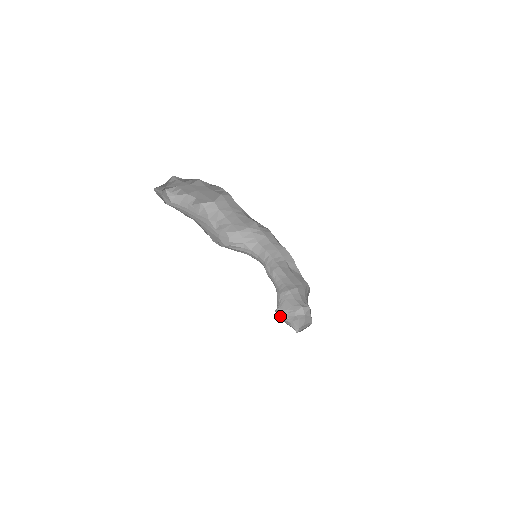
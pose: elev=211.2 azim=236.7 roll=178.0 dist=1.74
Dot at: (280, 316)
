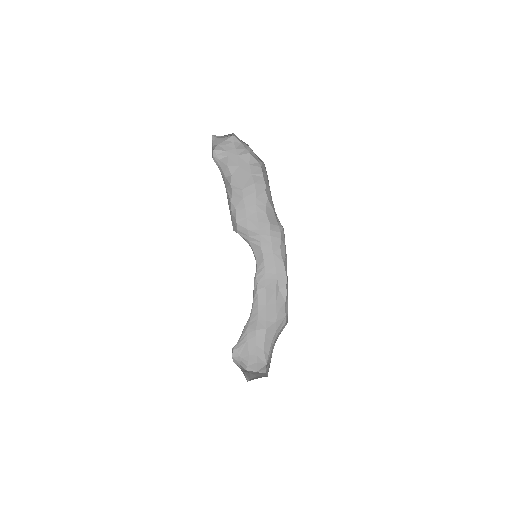
Dot at: (233, 359)
